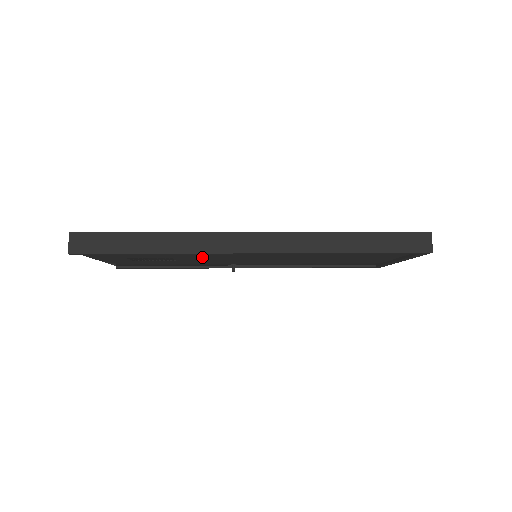
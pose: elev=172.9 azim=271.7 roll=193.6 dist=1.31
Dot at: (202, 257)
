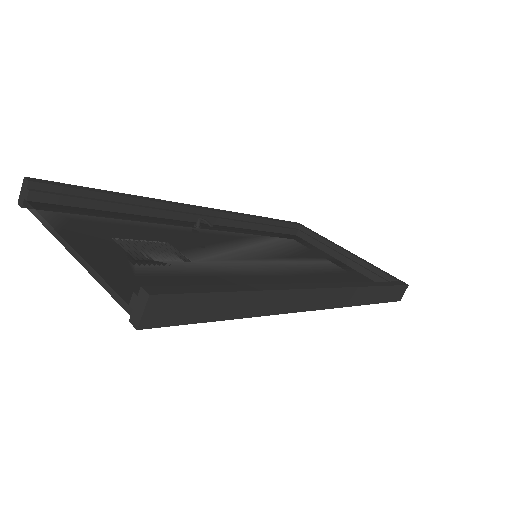
Dot at: occluded
